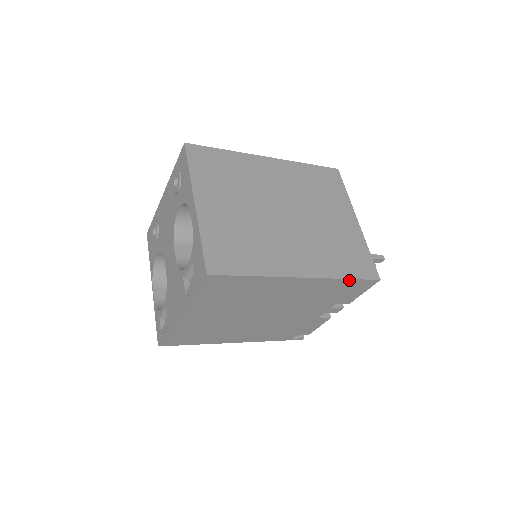
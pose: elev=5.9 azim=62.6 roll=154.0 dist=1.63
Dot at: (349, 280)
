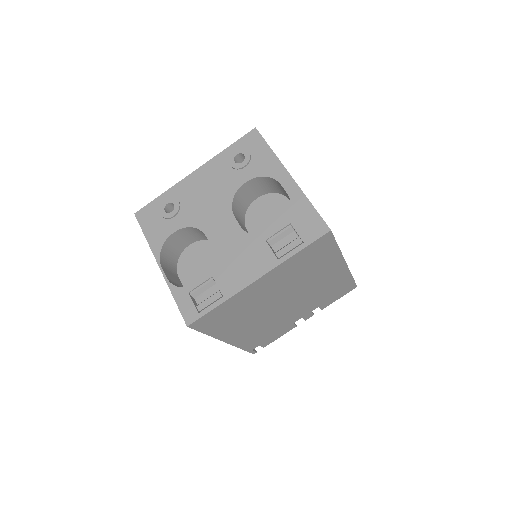
Dot at: (351, 279)
